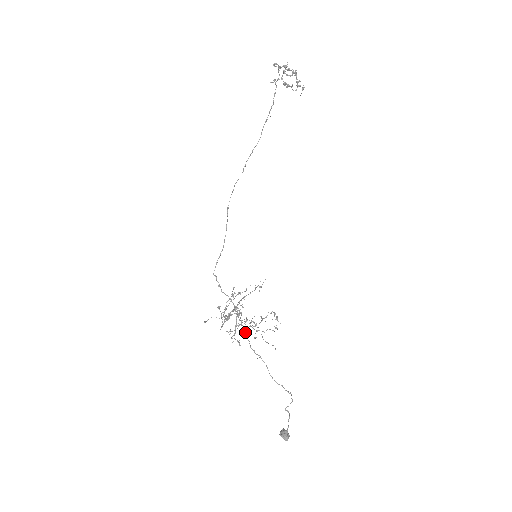
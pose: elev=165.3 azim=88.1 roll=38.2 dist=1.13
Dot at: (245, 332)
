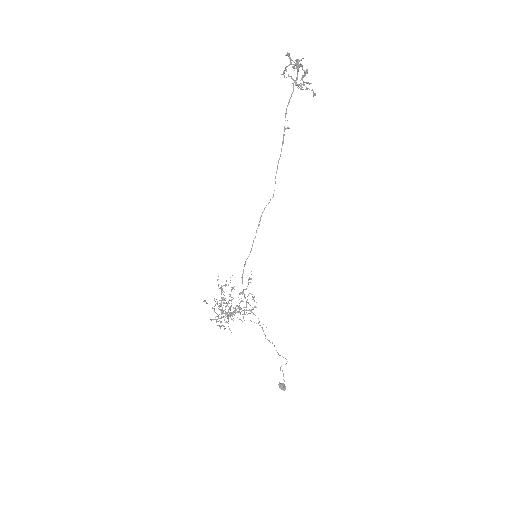
Dot at: (262, 328)
